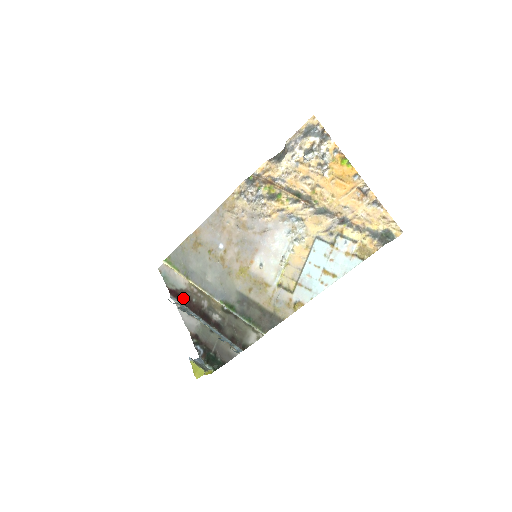
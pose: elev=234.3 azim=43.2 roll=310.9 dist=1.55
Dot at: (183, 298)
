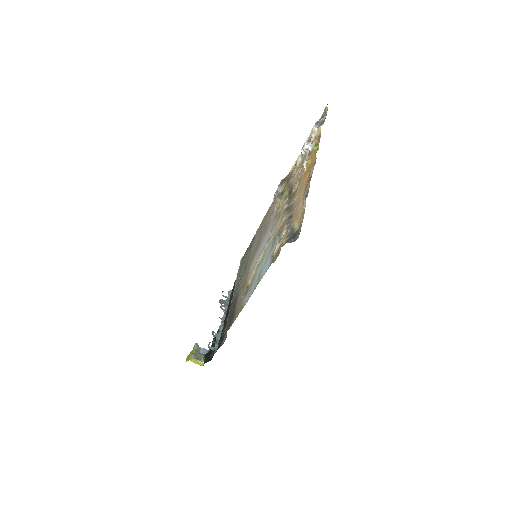
Dot at: (232, 294)
